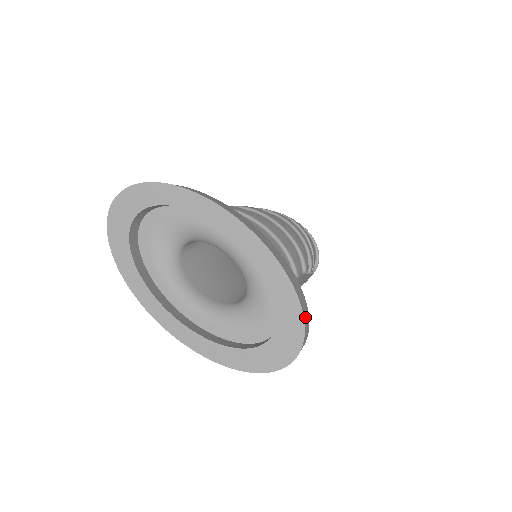
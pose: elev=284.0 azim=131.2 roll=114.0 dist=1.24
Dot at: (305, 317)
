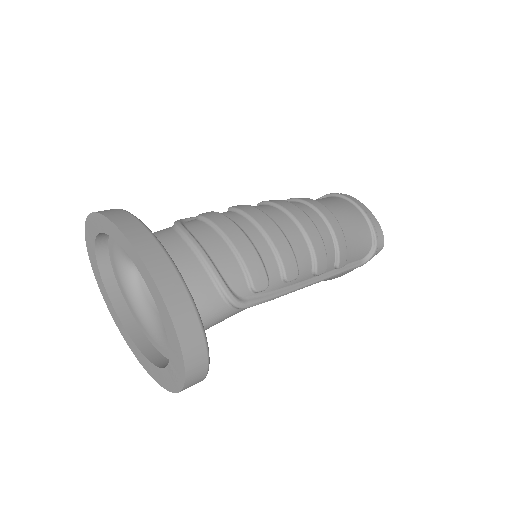
Dot at: (189, 352)
